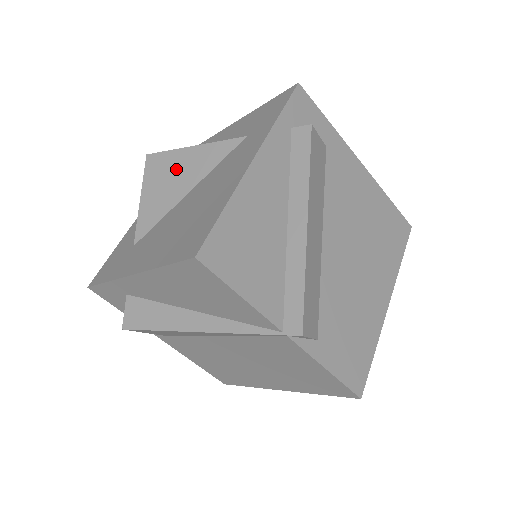
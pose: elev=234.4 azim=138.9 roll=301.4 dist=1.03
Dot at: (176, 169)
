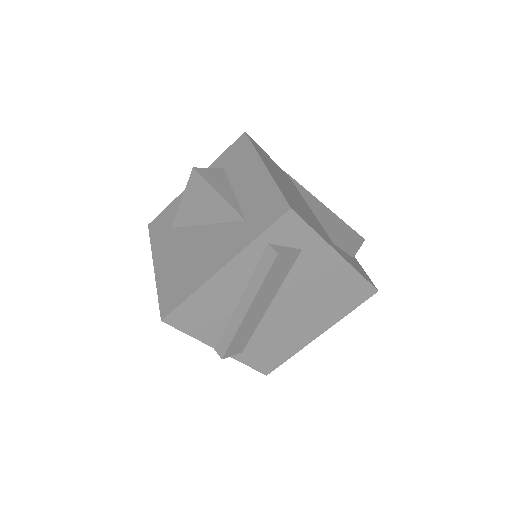
Dot at: (204, 199)
